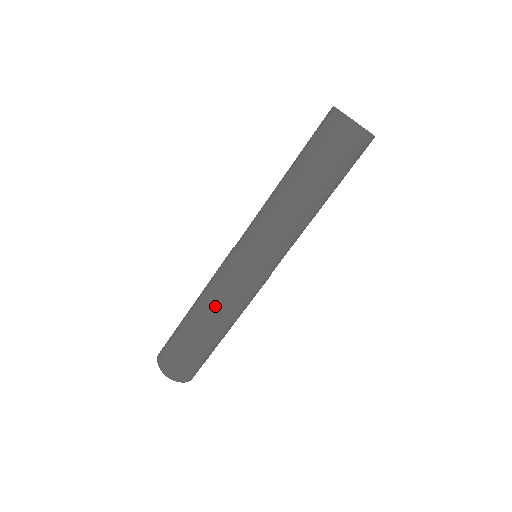
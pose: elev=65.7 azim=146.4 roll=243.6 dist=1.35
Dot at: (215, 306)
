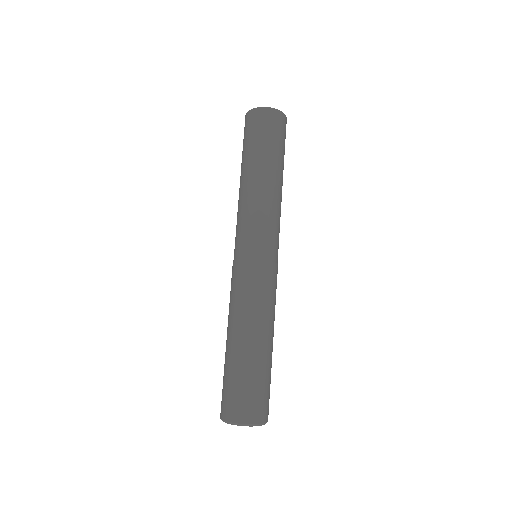
Dot at: (242, 312)
